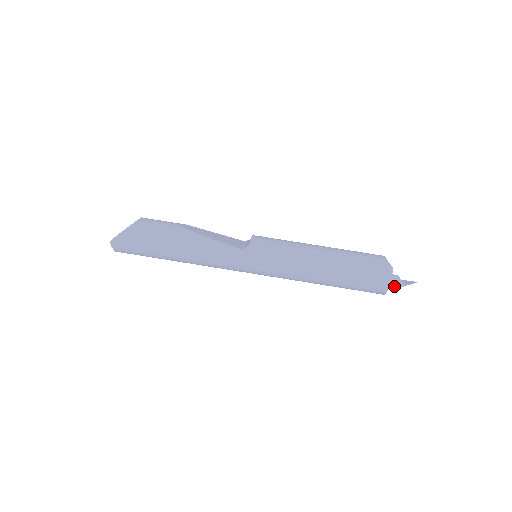
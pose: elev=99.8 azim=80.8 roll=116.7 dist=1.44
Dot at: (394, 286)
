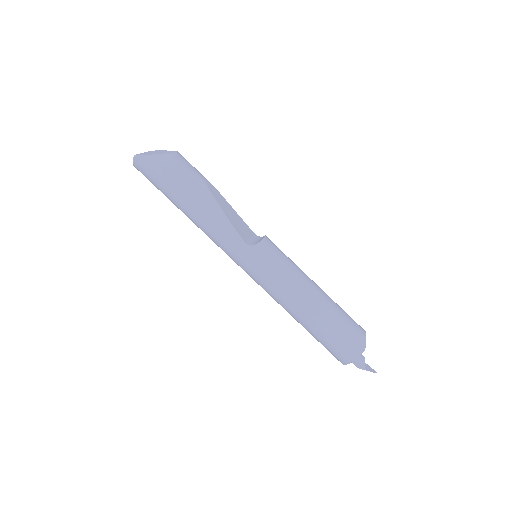
Dot at: (355, 365)
